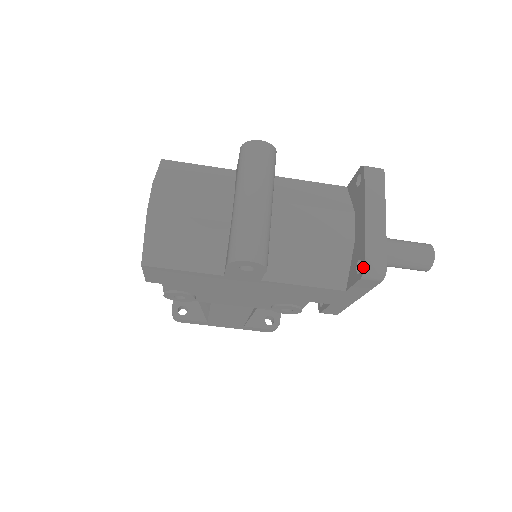
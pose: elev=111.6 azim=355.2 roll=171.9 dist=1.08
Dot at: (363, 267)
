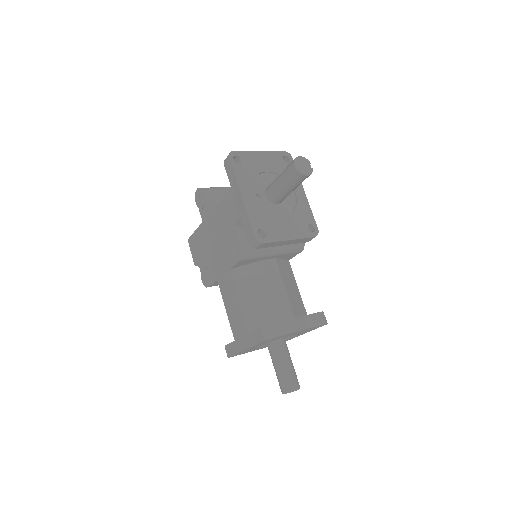
Dot at: occluded
